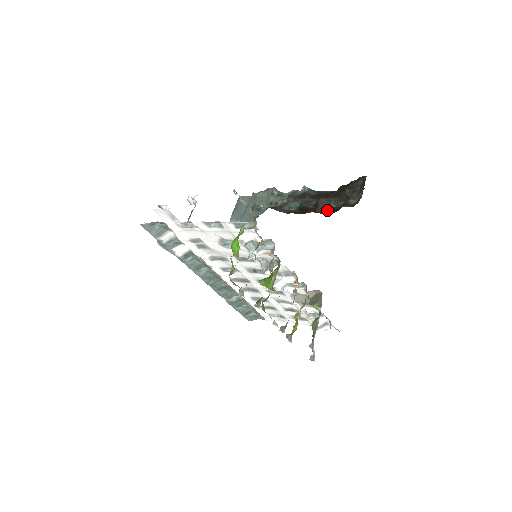
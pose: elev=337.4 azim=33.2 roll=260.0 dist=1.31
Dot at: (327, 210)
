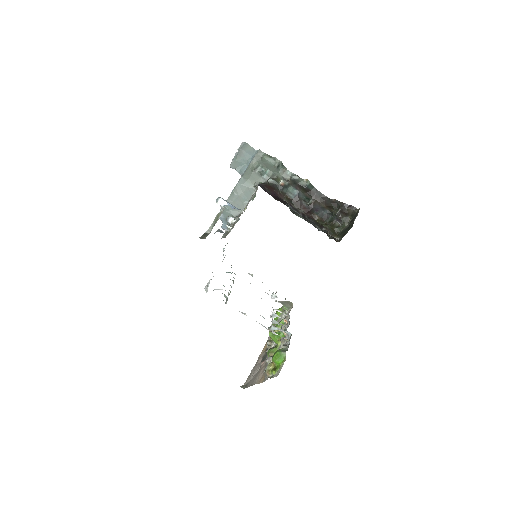
Dot at: (316, 215)
